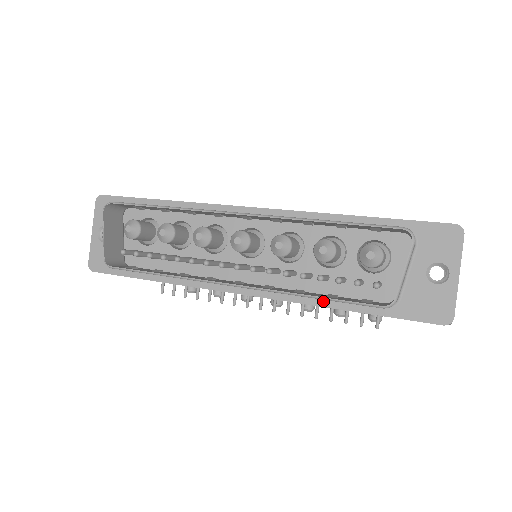
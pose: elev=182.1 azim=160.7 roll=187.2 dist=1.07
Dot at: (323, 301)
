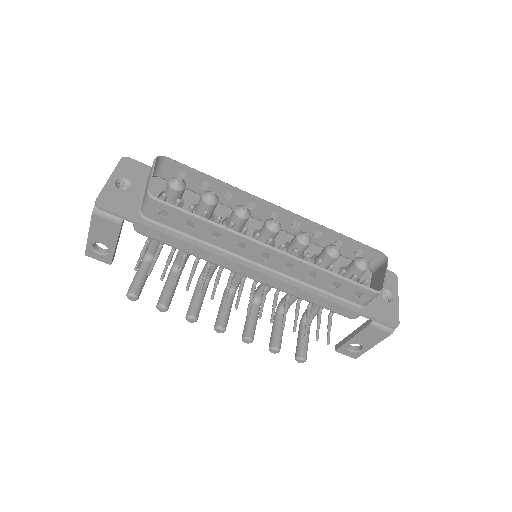
Dot at: (319, 292)
